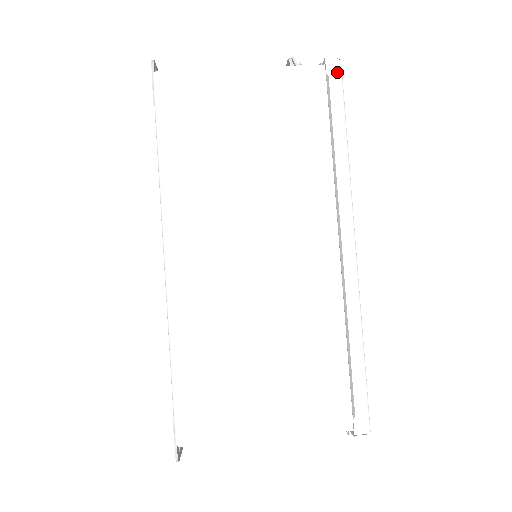
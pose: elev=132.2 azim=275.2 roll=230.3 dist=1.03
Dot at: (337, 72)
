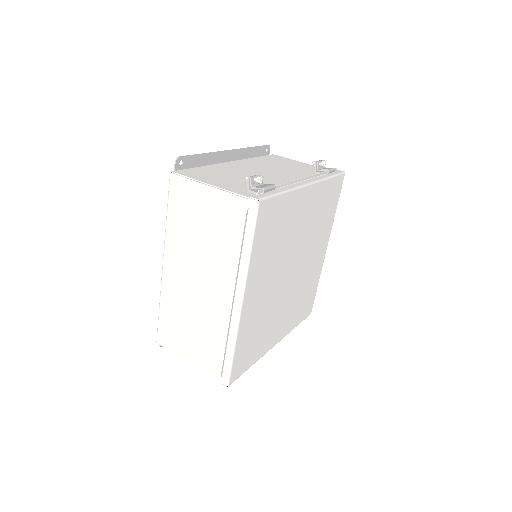
Dot at: (254, 208)
